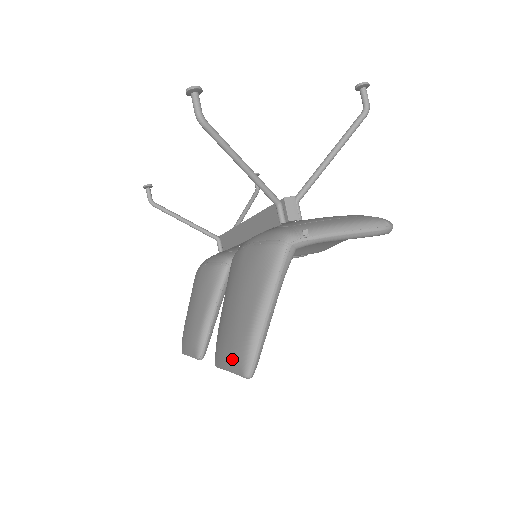
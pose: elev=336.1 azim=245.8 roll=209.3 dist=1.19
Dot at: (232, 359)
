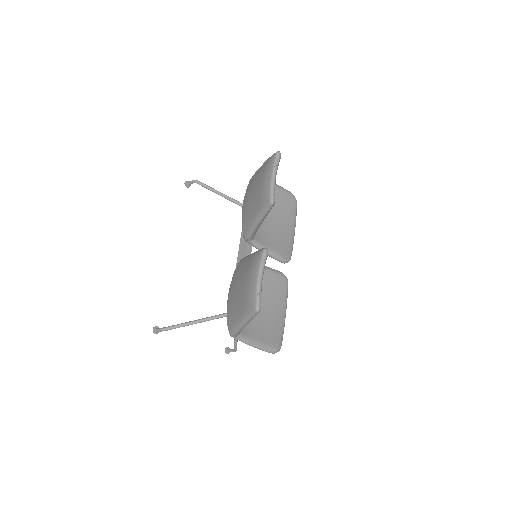
Dot at: (269, 166)
